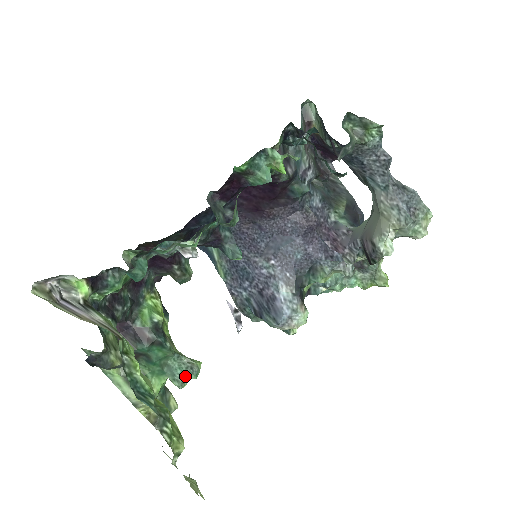
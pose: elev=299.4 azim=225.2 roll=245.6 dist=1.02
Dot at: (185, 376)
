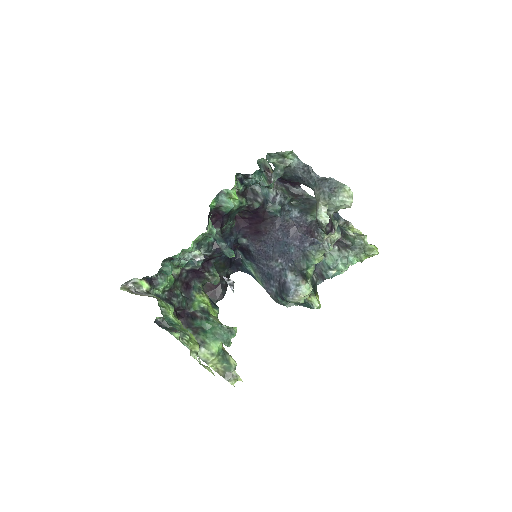
Dot at: (229, 338)
